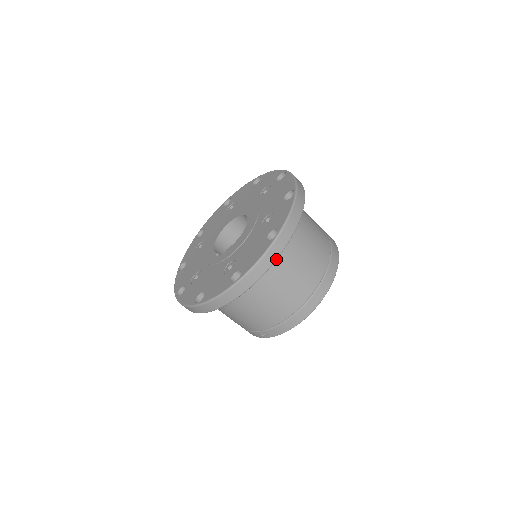
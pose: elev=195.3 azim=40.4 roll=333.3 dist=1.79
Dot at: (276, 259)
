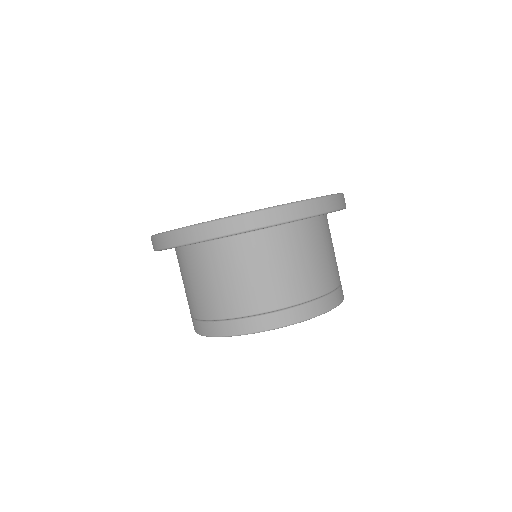
Dot at: (178, 245)
